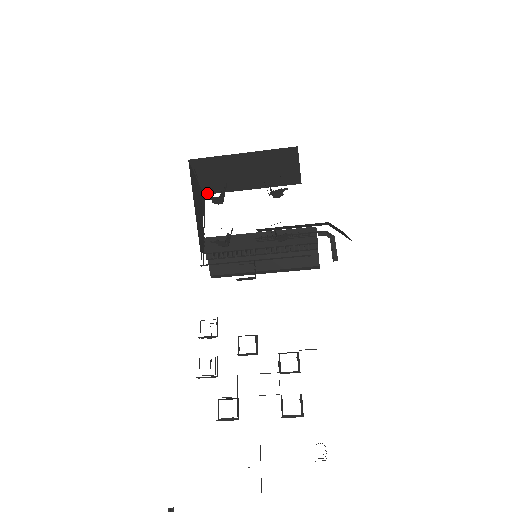
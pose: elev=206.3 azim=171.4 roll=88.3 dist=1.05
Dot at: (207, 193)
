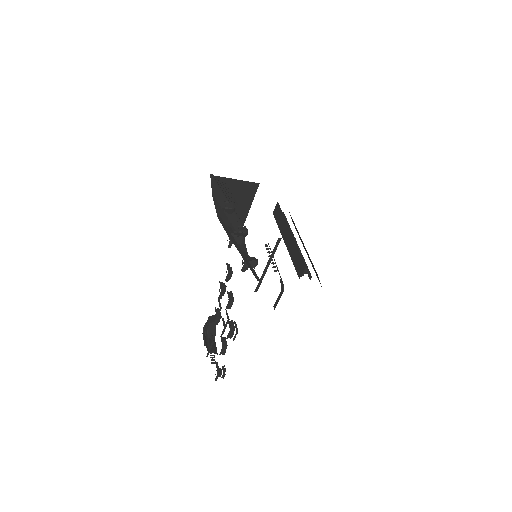
Dot at: (256, 184)
